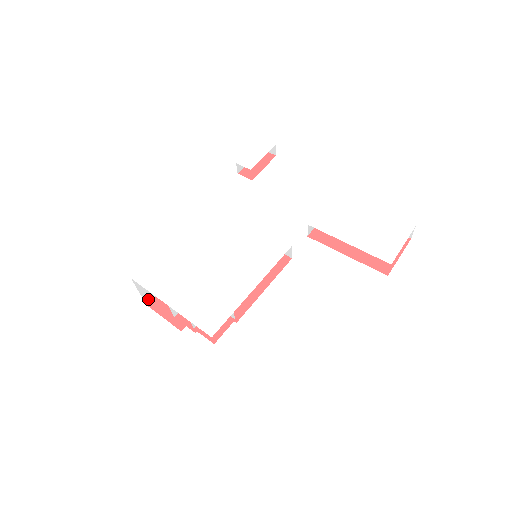
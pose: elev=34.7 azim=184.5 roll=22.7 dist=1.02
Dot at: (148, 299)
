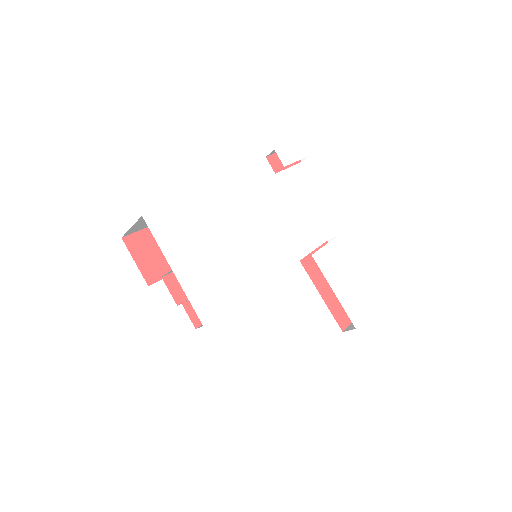
Dot at: (128, 233)
